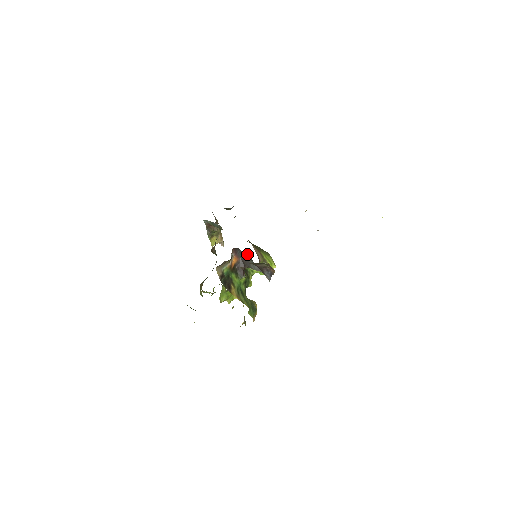
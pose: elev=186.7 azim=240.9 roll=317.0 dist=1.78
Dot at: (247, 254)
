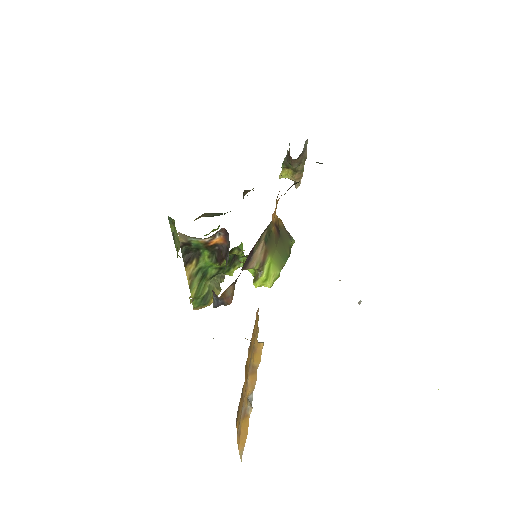
Dot at: (228, 252)
